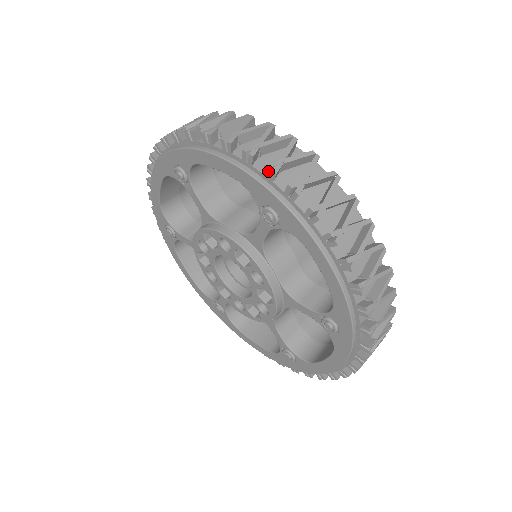
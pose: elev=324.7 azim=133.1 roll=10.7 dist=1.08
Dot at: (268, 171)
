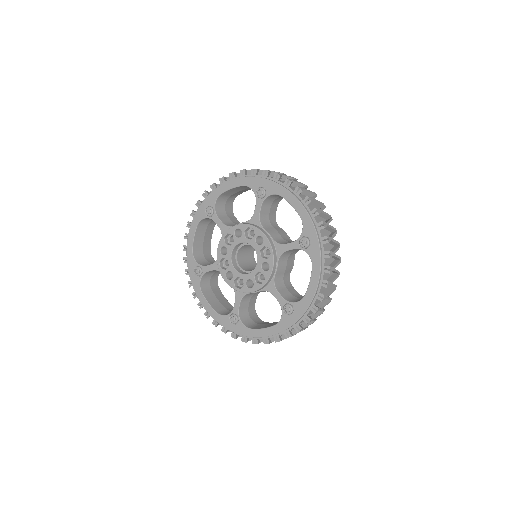
Dot at: (321, 224)
